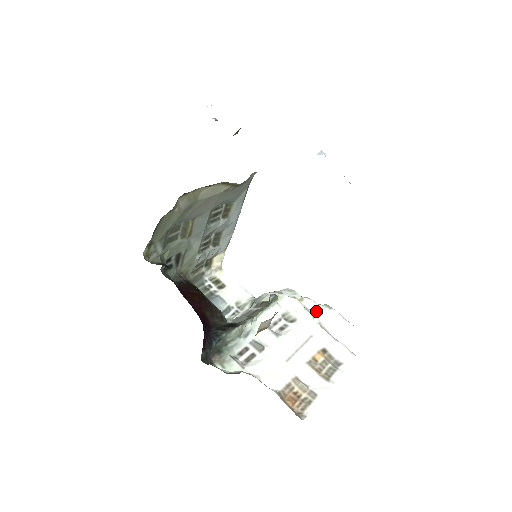
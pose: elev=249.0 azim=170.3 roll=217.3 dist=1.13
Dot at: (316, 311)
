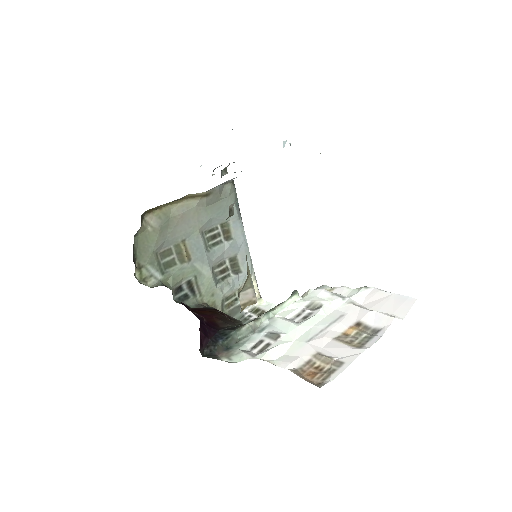
Dot at: (349, 294)
